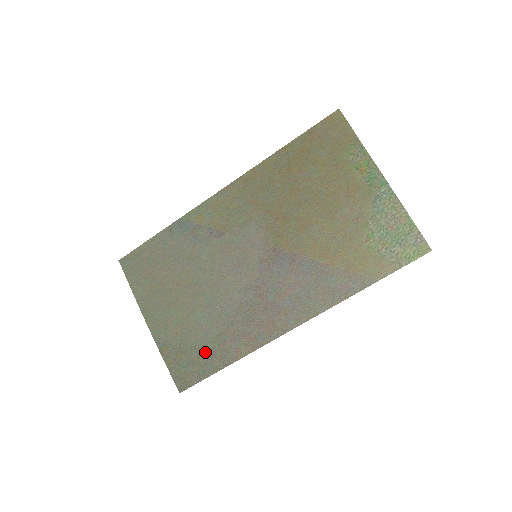
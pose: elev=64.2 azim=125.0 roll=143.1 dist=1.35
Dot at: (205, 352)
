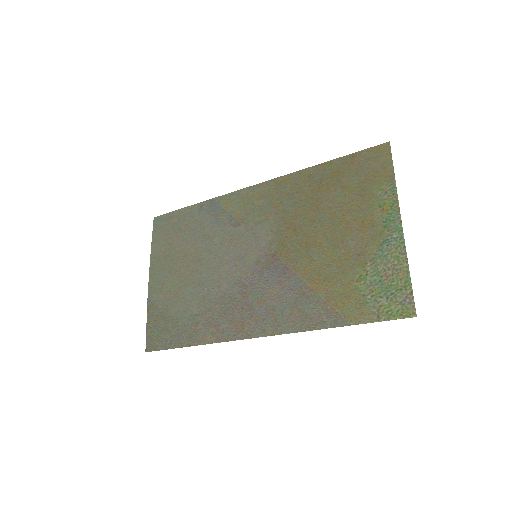
Dot at: (179, 325)
